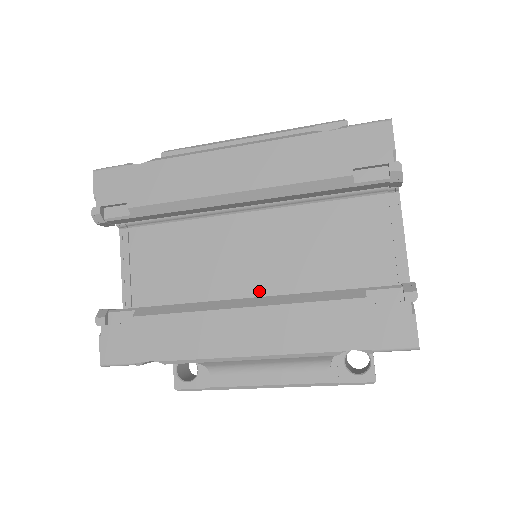
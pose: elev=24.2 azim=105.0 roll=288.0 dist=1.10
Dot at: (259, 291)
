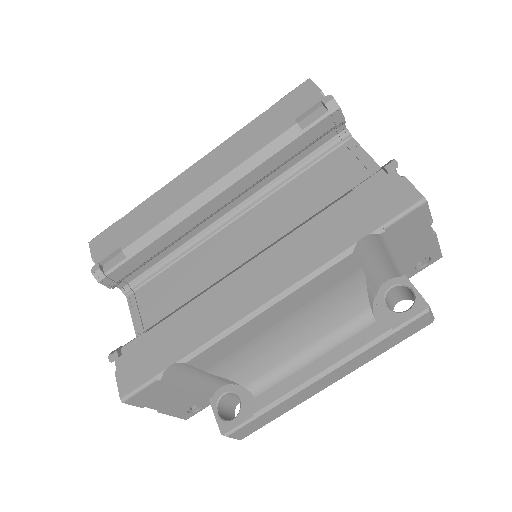
Dot at: occluded
